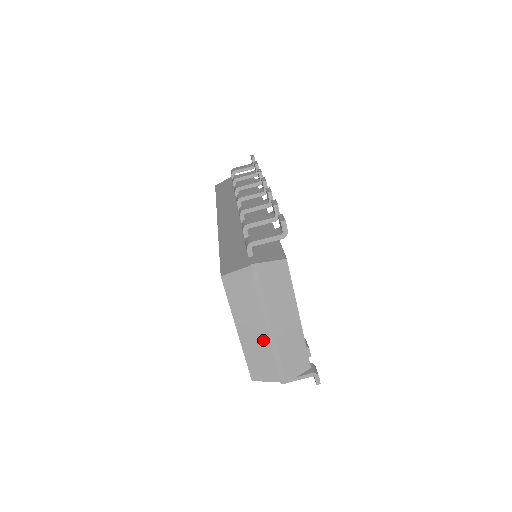
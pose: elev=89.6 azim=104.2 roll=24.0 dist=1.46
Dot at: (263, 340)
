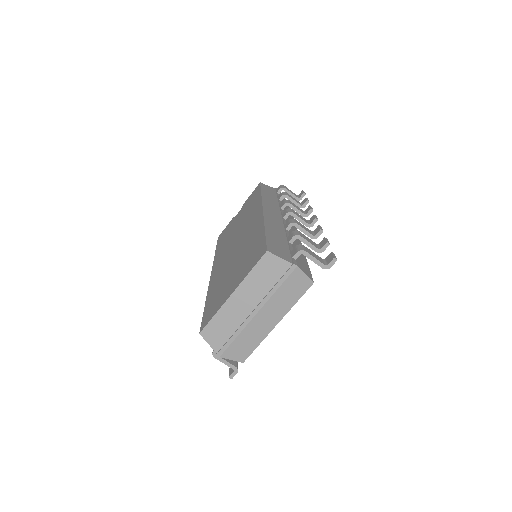
Dot at: (241, 316)
